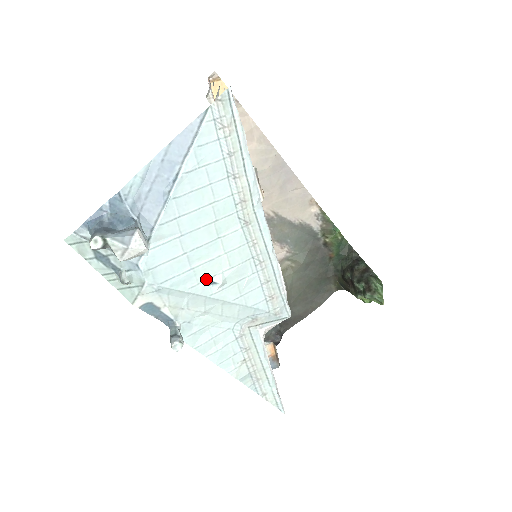
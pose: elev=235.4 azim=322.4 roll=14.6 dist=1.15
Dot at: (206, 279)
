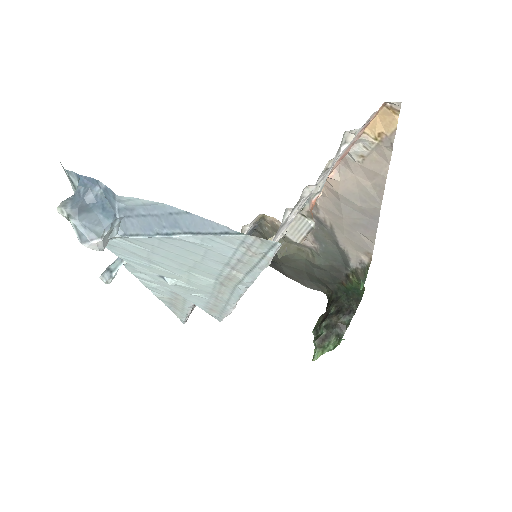
Dot at: (159, 274)
